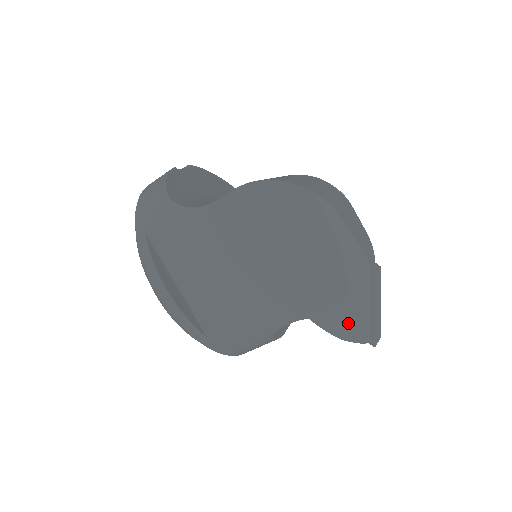
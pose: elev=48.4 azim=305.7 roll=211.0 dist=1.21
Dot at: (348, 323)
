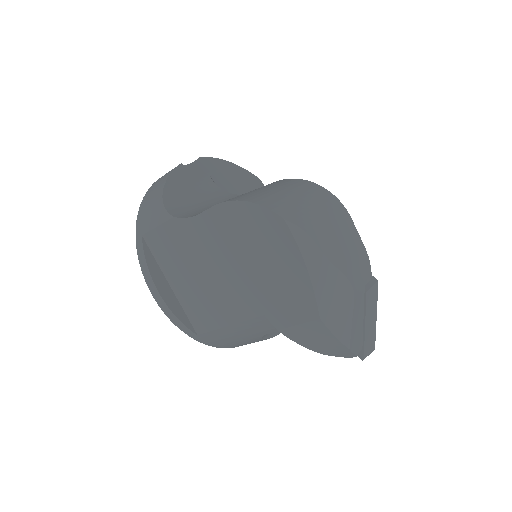
Dot at: (324, 343)
